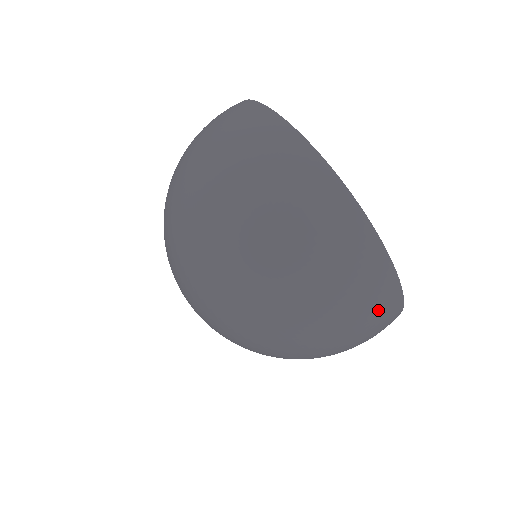
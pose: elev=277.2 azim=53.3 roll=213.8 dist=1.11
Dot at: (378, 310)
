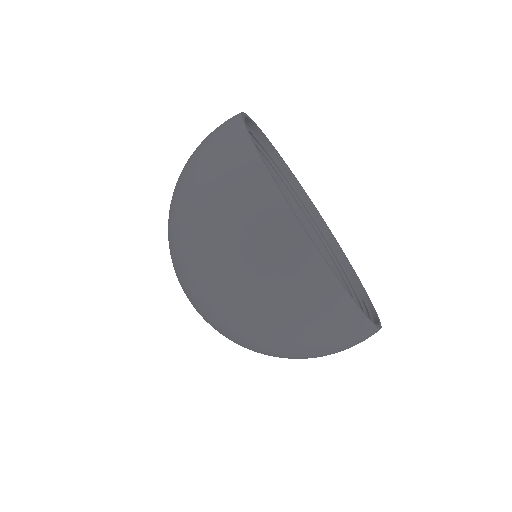
Dot at: occluded
